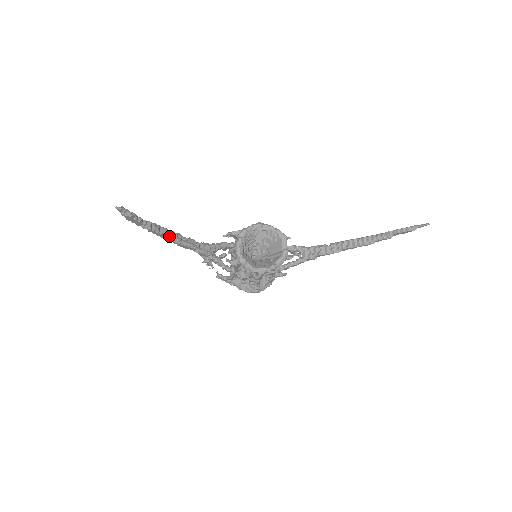
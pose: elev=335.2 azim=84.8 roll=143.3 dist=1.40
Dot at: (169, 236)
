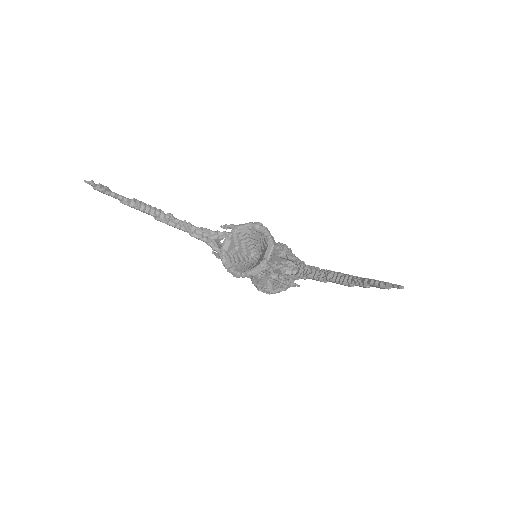
Dot at: (152, 215)
